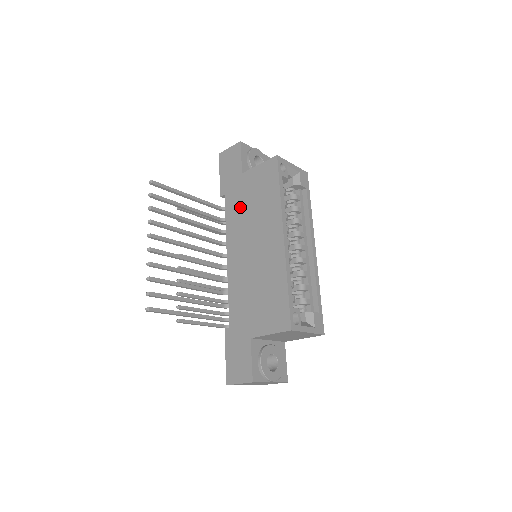
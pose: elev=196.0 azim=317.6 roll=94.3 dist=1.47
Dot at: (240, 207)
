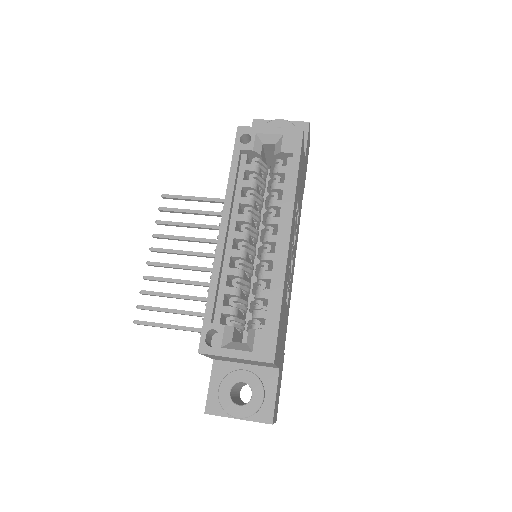
Dot at: occluded
